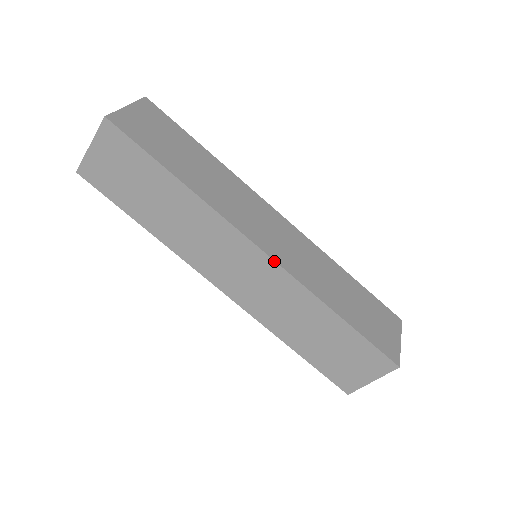
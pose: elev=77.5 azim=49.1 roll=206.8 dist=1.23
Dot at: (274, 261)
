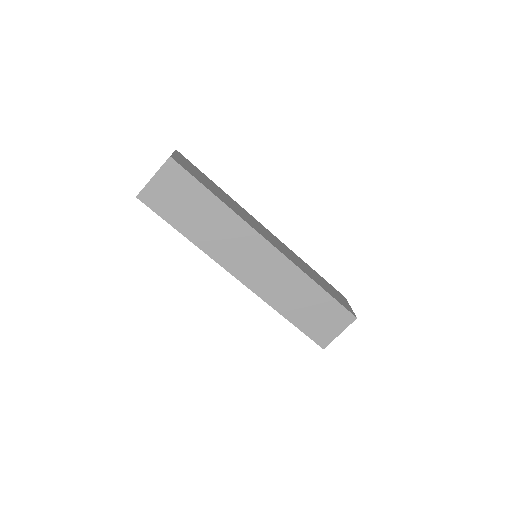
Dot at: occluded
